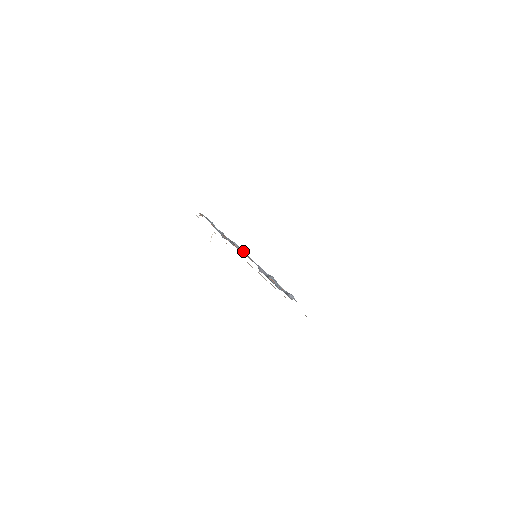
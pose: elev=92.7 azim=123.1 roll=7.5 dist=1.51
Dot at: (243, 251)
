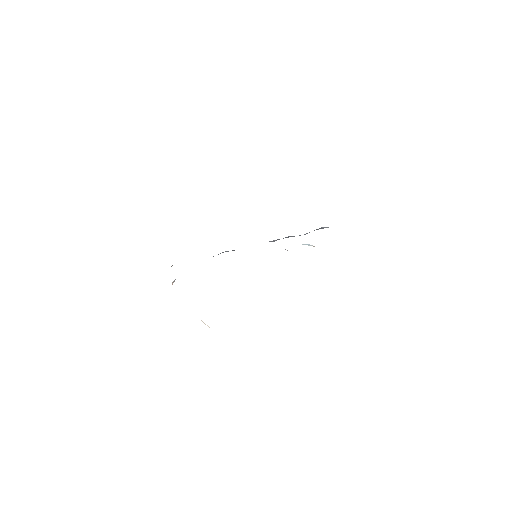
Dot at: occluded
